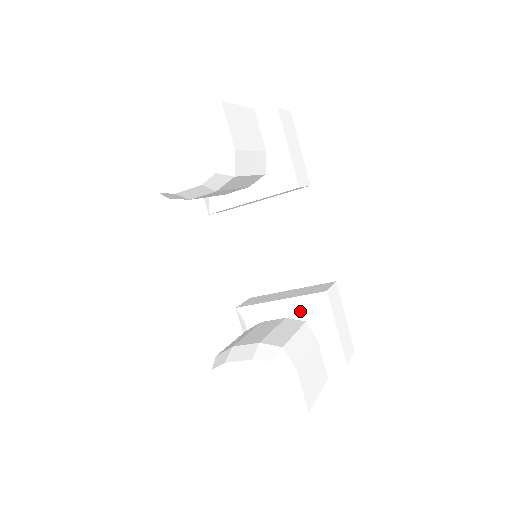
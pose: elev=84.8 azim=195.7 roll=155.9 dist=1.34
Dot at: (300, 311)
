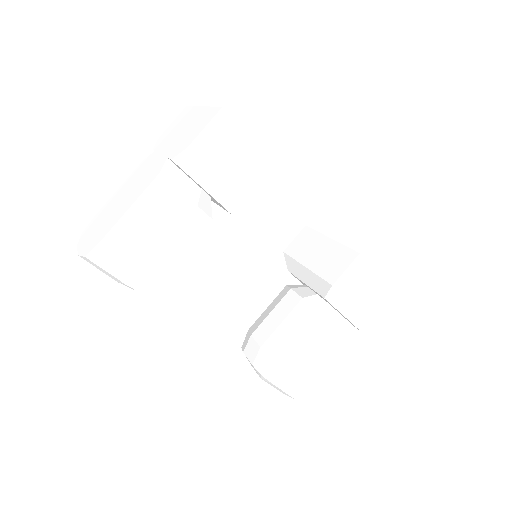
Dot at: (316, 292)
